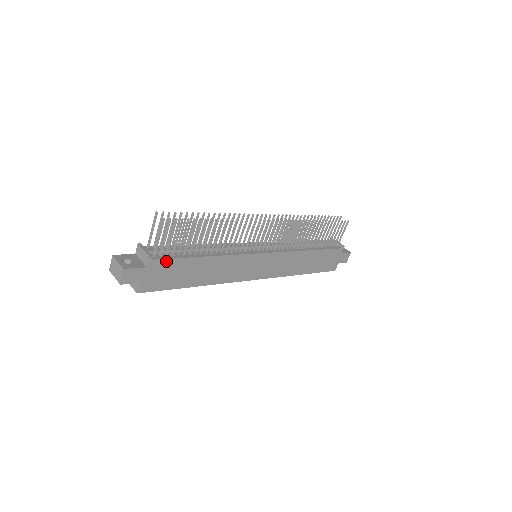
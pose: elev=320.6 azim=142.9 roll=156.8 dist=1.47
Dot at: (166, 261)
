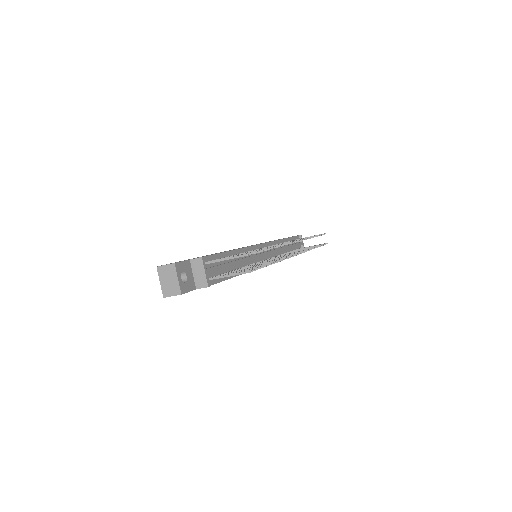
Dot at: (212, 284)
